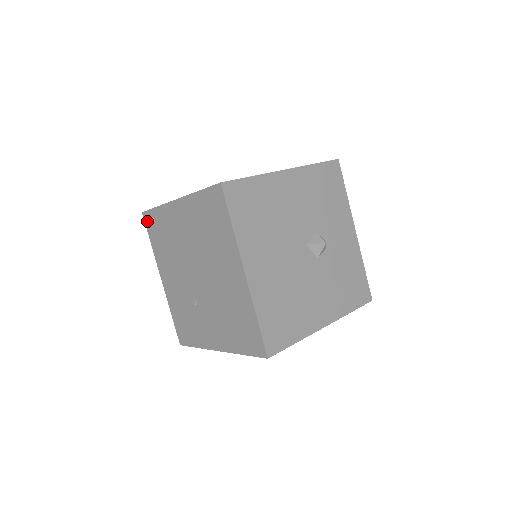
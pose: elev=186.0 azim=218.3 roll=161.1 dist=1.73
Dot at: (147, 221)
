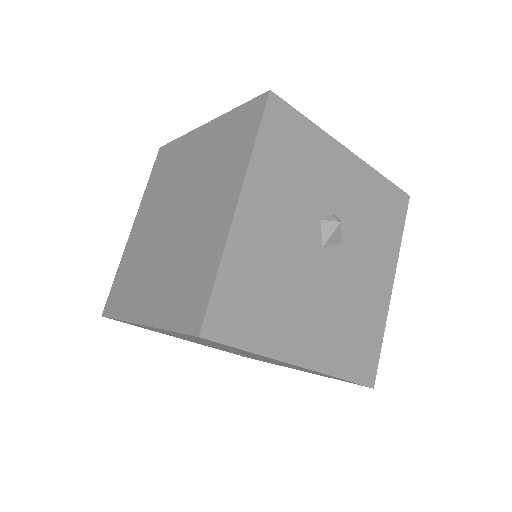
Dot at: occluded
